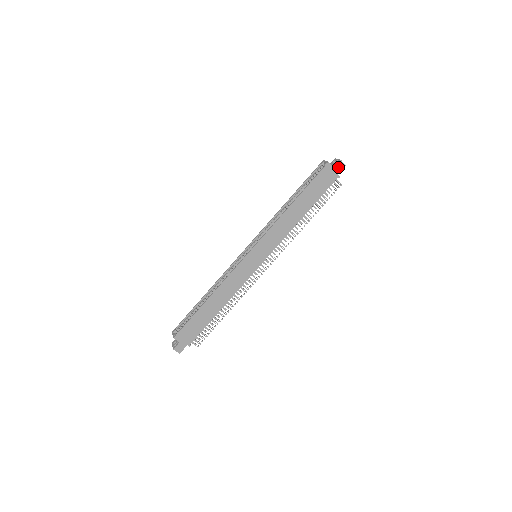
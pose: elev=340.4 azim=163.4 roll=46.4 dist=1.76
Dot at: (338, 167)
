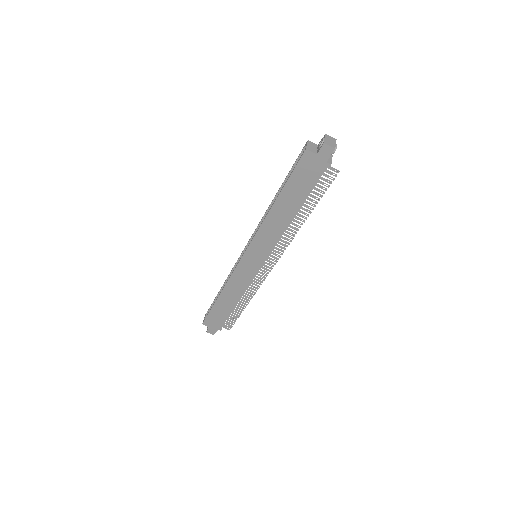
Dot at: (323, 153)
